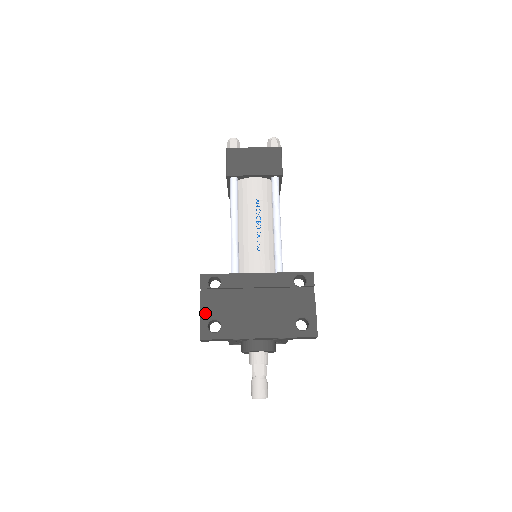
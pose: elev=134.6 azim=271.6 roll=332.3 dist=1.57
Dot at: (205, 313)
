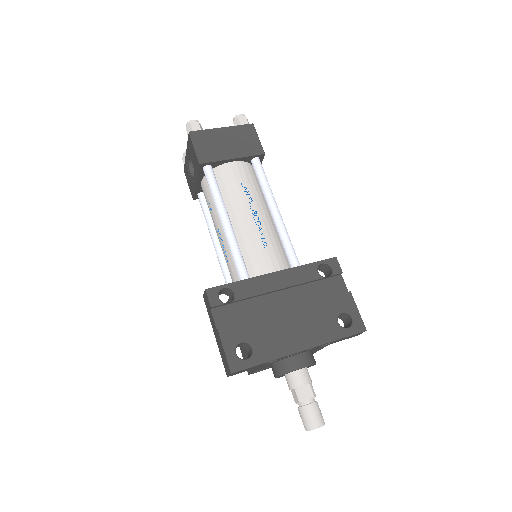
Dot at: (227, 337)
